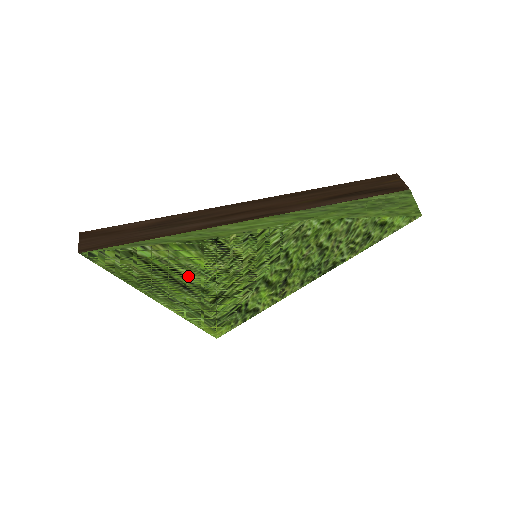
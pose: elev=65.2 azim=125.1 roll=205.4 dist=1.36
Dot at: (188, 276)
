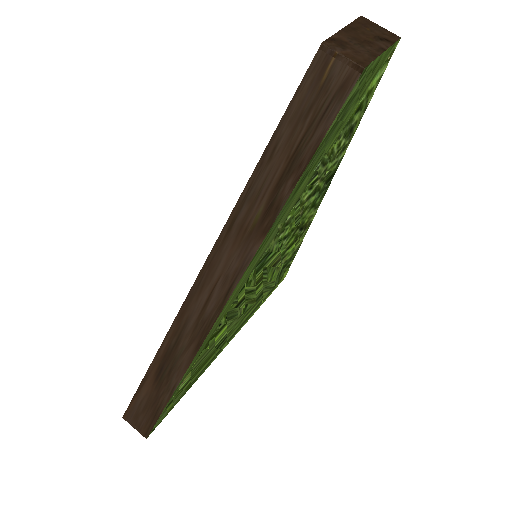
Dot at: (226, 334)
